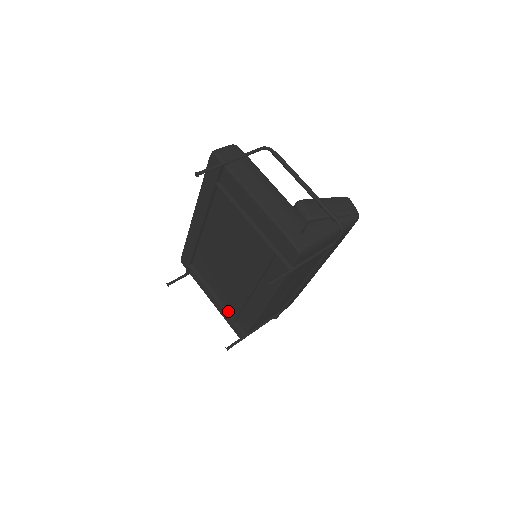
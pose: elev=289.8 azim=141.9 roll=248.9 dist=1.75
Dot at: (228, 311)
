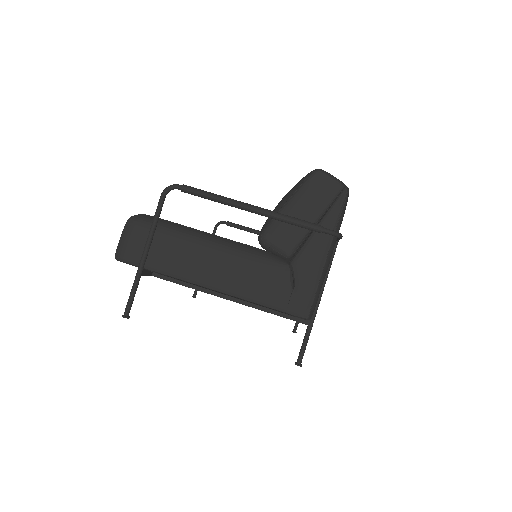
Dot at: occluded
